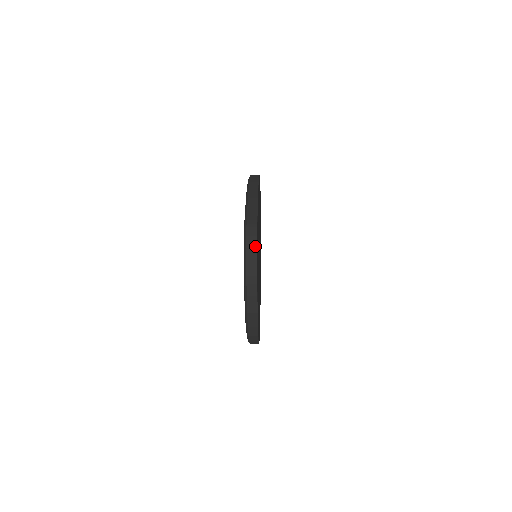
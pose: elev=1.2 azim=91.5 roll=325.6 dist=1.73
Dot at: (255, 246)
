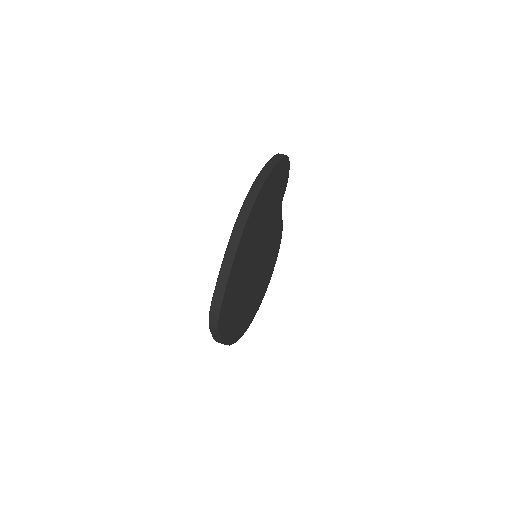
Dot at: (216, 329)
